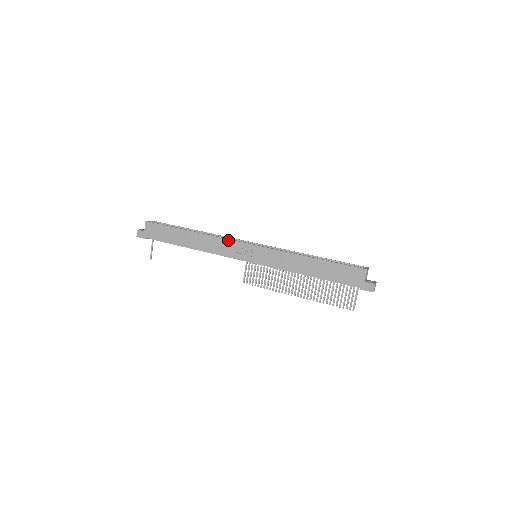
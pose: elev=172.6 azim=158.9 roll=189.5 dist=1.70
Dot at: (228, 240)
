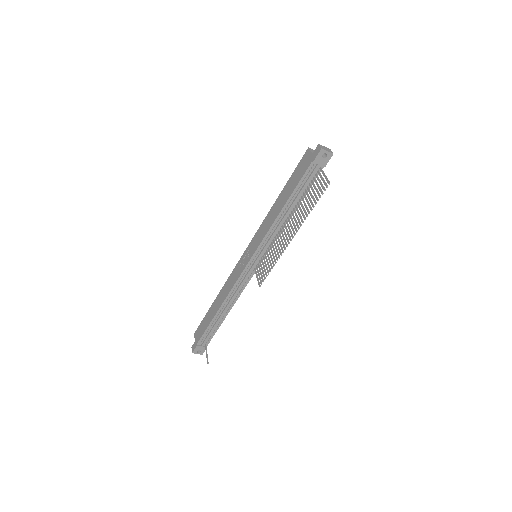
Dot at: (234, 269)
